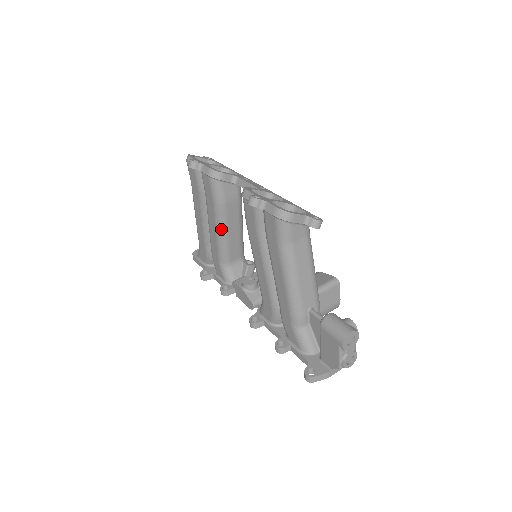
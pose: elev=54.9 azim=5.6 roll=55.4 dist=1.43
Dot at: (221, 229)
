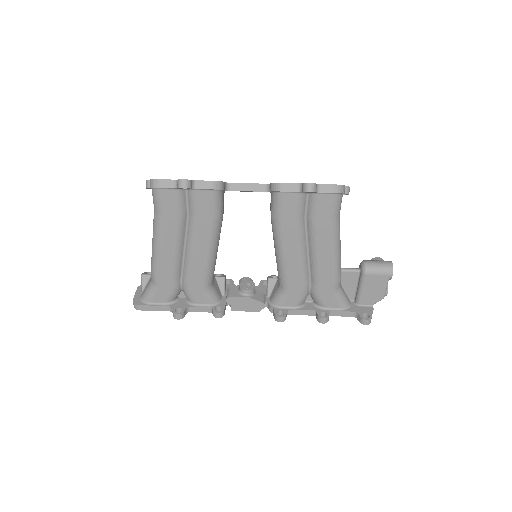
Dot at: (215, 246)
